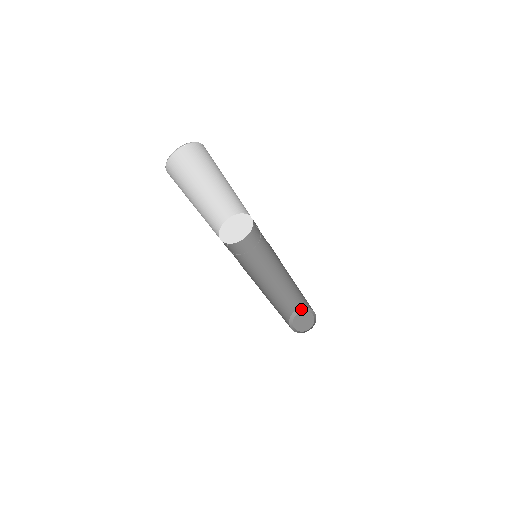
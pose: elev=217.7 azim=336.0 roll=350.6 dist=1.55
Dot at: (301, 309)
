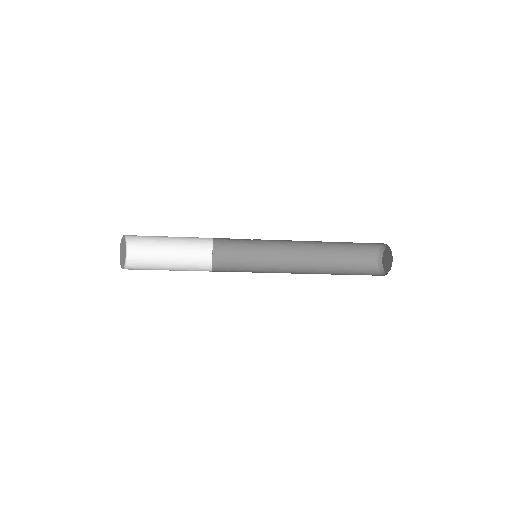
Dot at: (381, 251)
